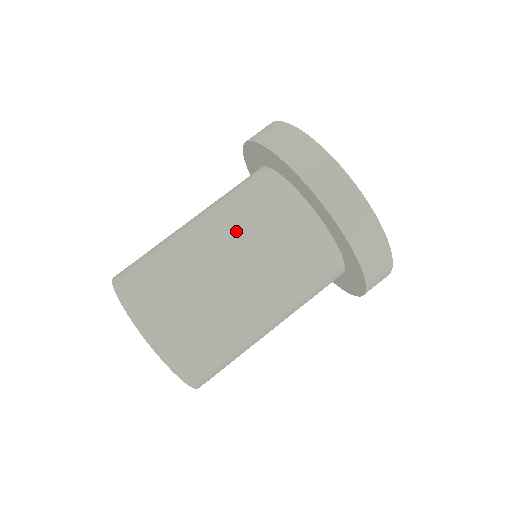
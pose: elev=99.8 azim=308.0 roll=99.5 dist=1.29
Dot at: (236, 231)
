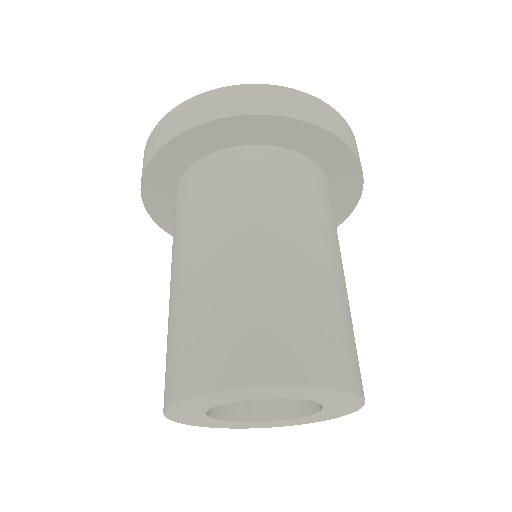
Dot at: (173, 254)
